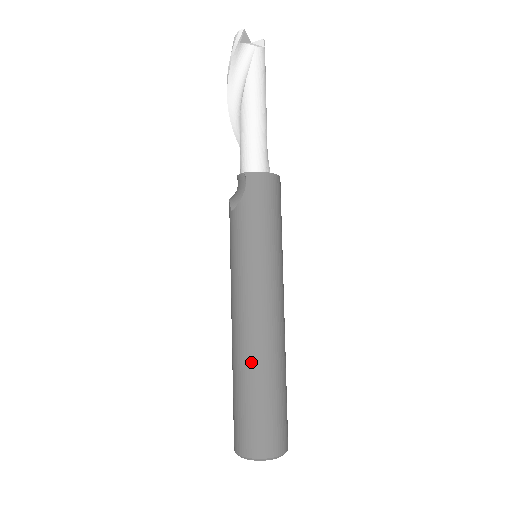
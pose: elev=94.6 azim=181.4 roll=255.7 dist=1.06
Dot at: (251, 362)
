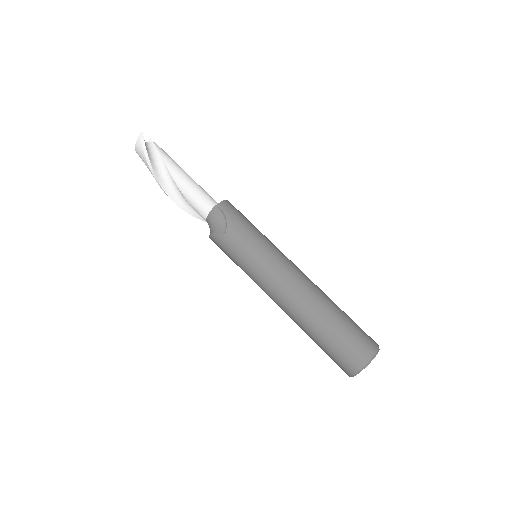
Dot at: (319, 304)
